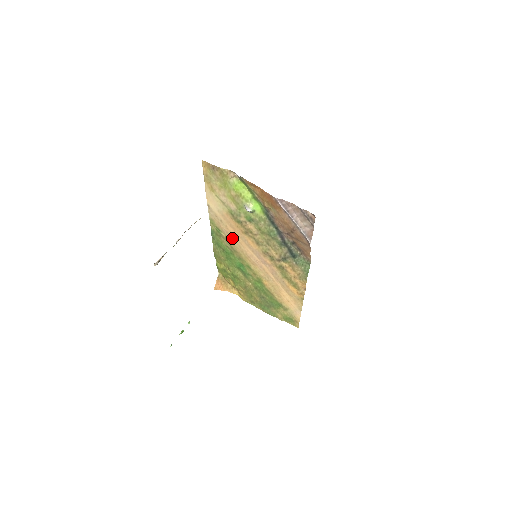
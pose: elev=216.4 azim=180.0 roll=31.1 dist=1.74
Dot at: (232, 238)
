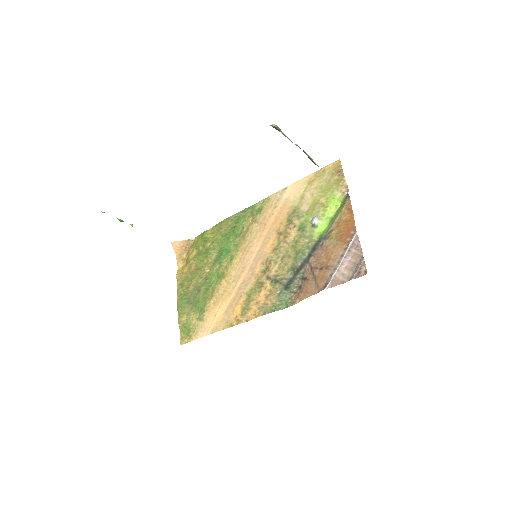
Dot at: (260, 226)
